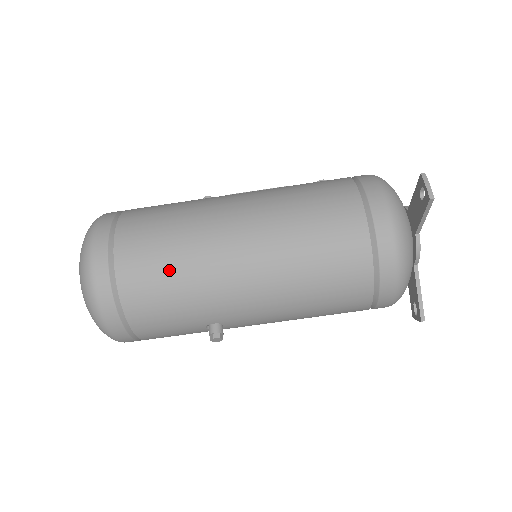
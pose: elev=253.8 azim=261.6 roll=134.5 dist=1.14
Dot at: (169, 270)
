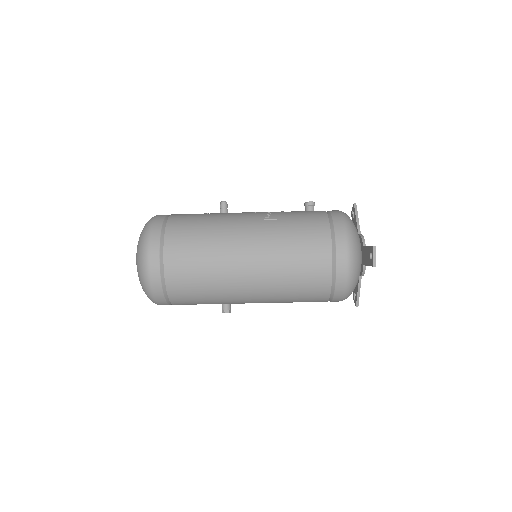
Dot at: (201, 283)
